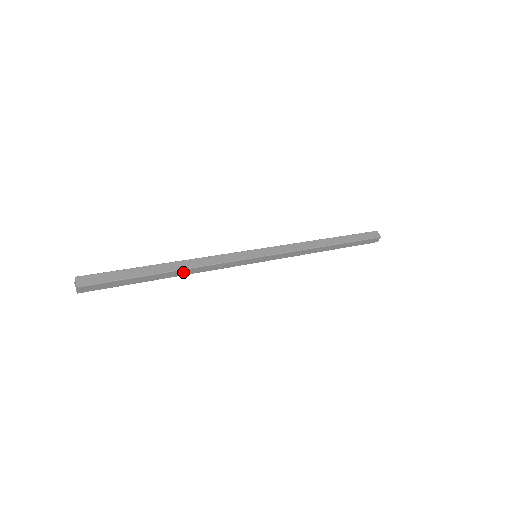
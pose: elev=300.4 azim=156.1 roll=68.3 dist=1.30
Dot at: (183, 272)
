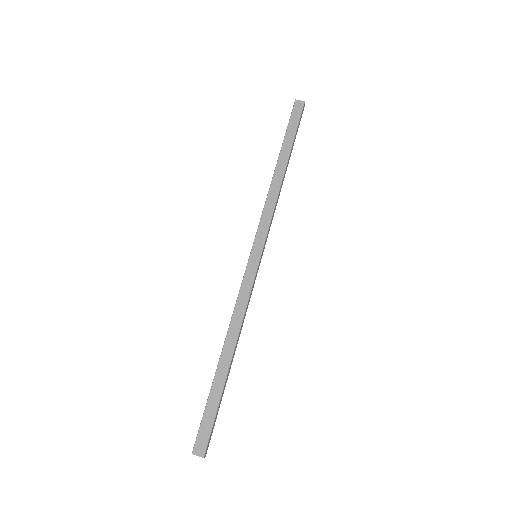
Dot at: (236, 344)
